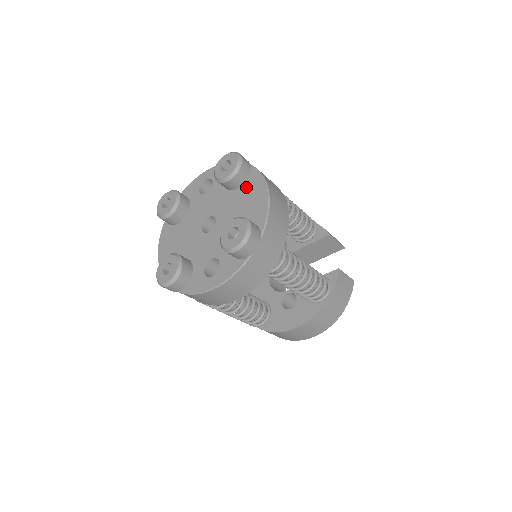
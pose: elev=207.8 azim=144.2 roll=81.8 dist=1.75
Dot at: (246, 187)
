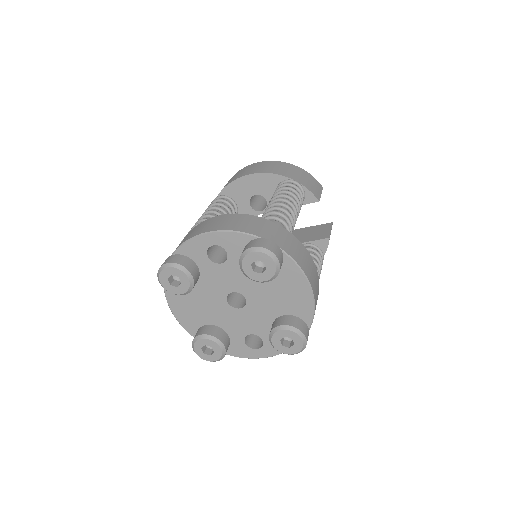
Dot at: (280, 276)
